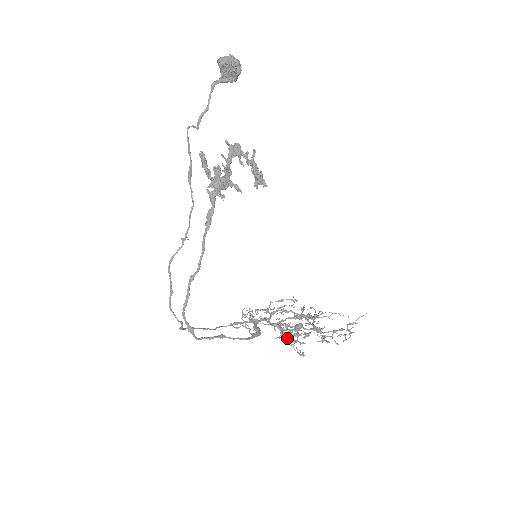
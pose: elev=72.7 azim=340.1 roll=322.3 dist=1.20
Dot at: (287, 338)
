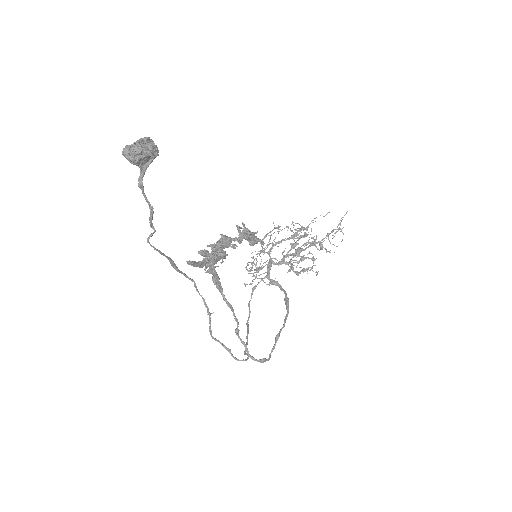
Dot at: (300, 272)
